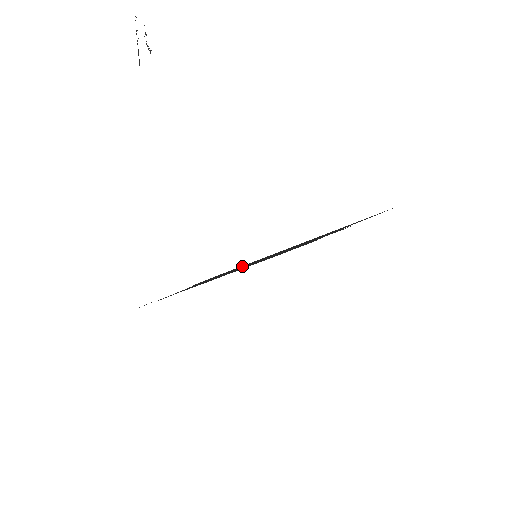
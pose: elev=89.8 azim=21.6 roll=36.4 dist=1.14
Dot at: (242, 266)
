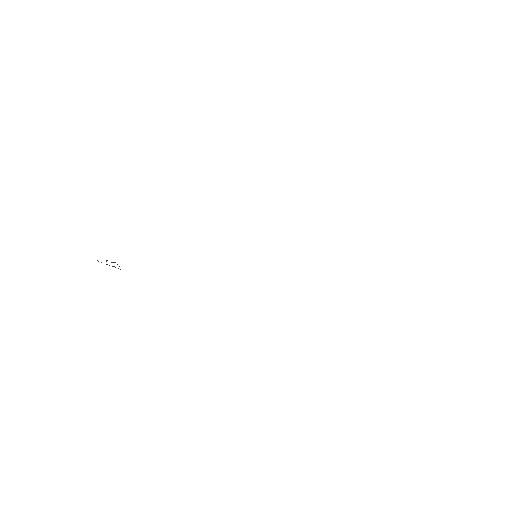
Dot at: occluded
